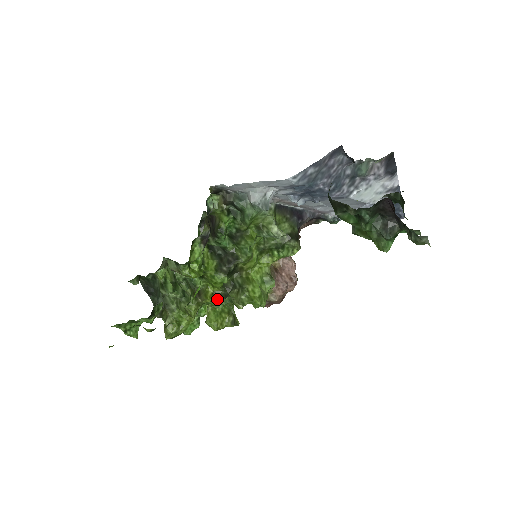
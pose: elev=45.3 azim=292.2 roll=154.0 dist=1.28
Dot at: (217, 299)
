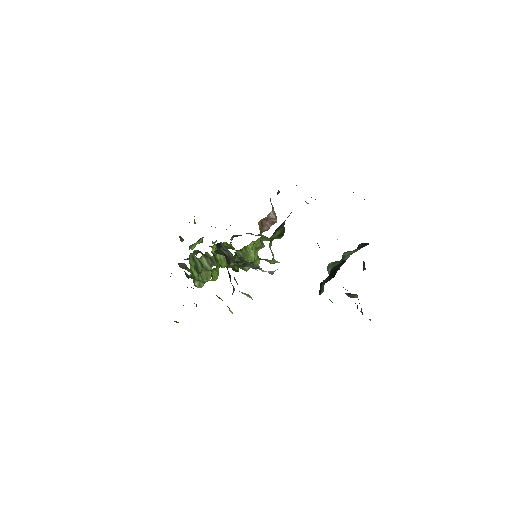
Dot at: occluded
